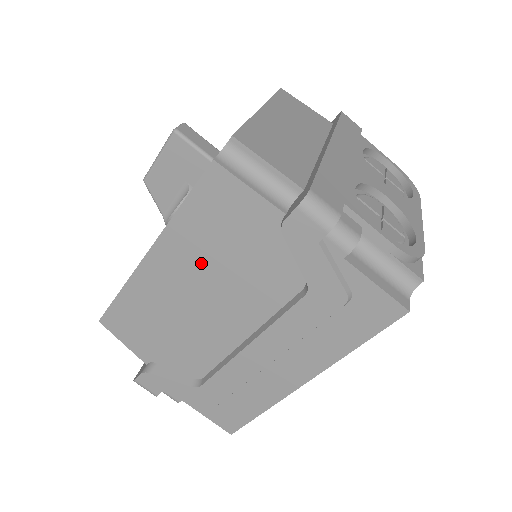
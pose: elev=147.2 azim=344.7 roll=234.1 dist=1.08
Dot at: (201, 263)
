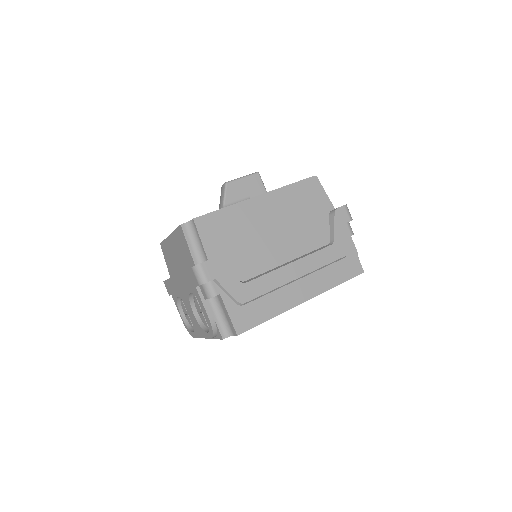
Dot at: (285, 213)
